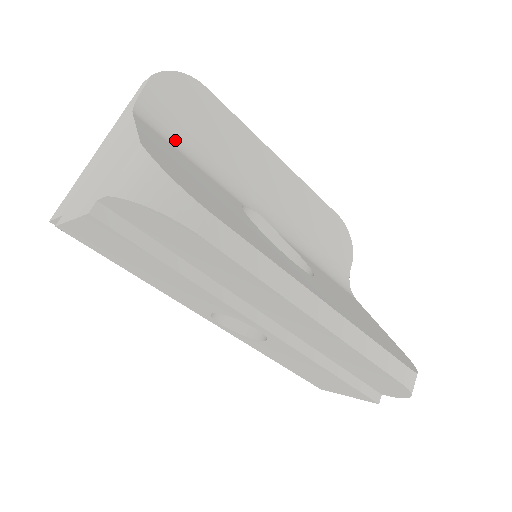
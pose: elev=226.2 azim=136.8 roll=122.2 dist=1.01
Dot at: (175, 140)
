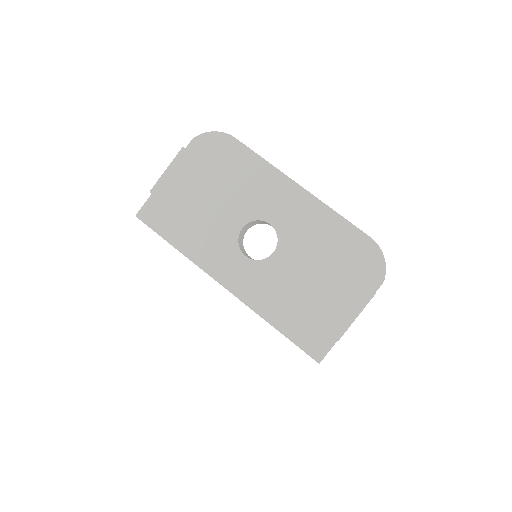
Dot at: occluded
